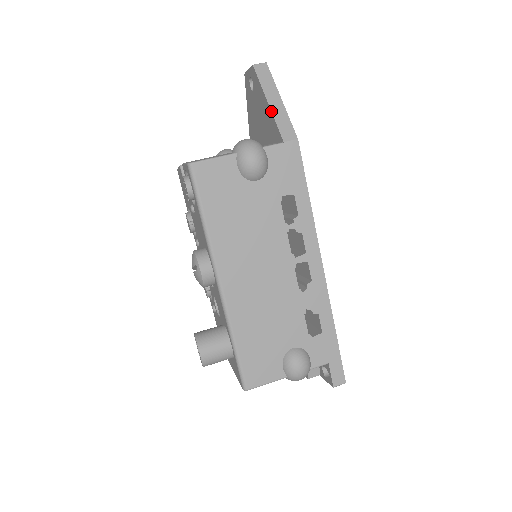
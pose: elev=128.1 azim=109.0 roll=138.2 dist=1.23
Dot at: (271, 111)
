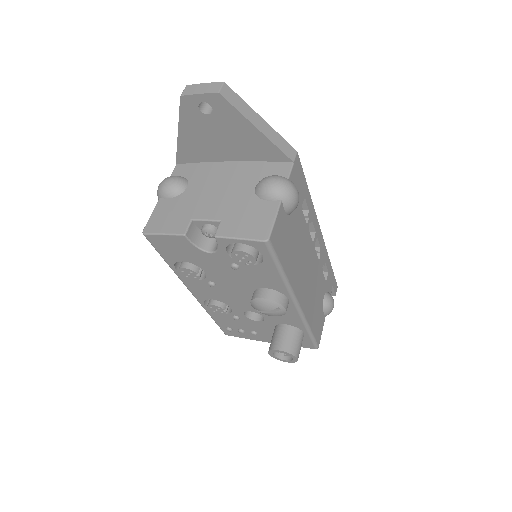
Dot at: (267, 138)
